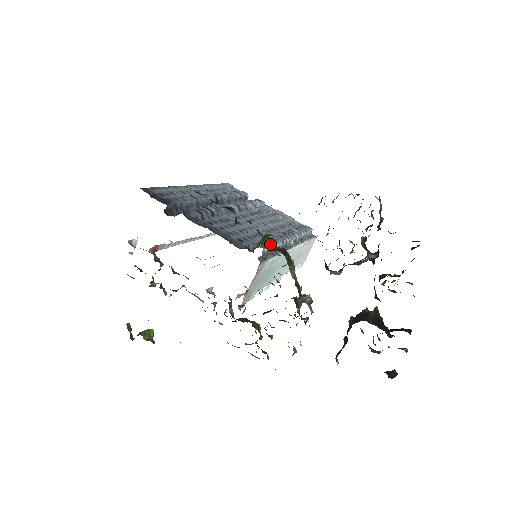
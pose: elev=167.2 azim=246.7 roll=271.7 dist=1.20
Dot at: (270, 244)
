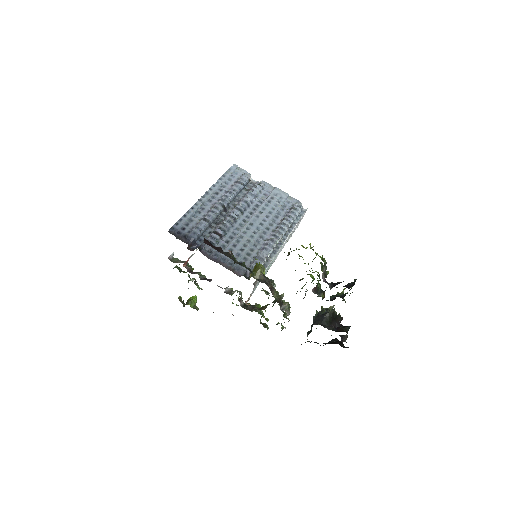
Dot at: (259, 276)
